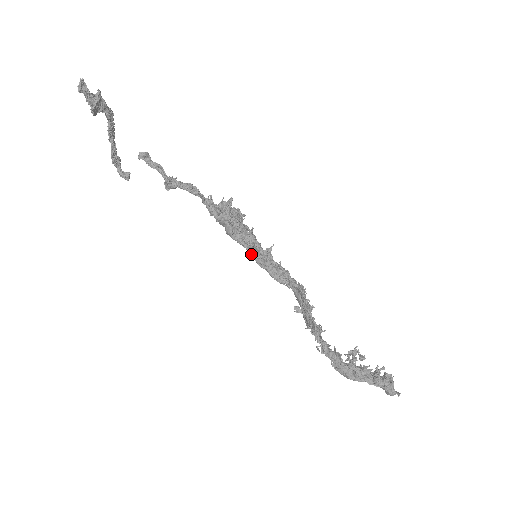
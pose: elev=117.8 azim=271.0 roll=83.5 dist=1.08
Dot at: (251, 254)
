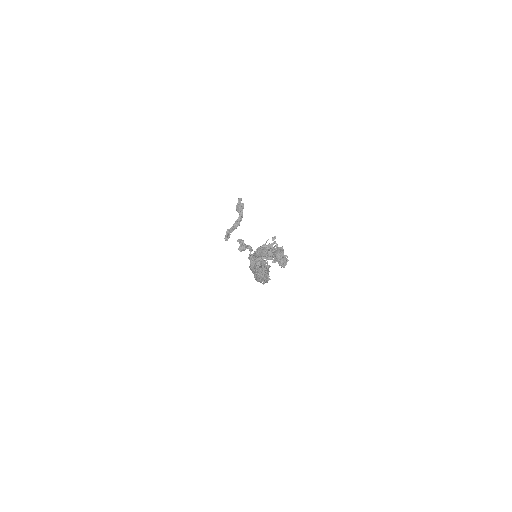
Dot at: occluded
